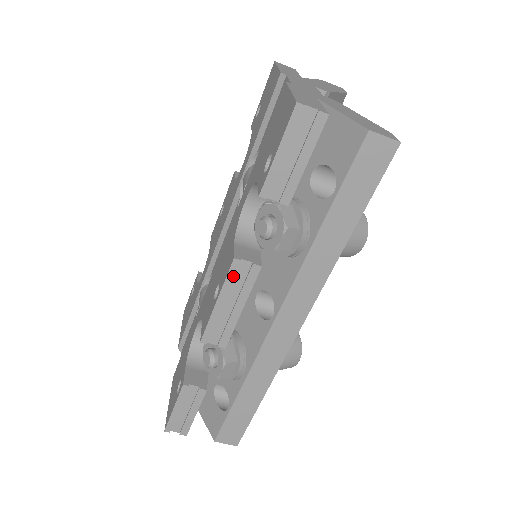
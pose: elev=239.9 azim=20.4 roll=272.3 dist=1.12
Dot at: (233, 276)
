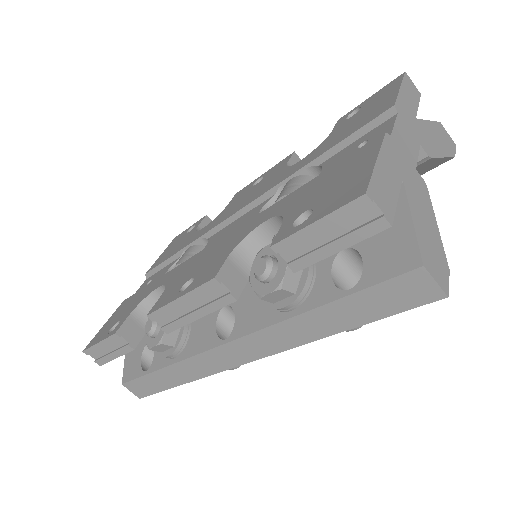
Dot at: (205, 290)
